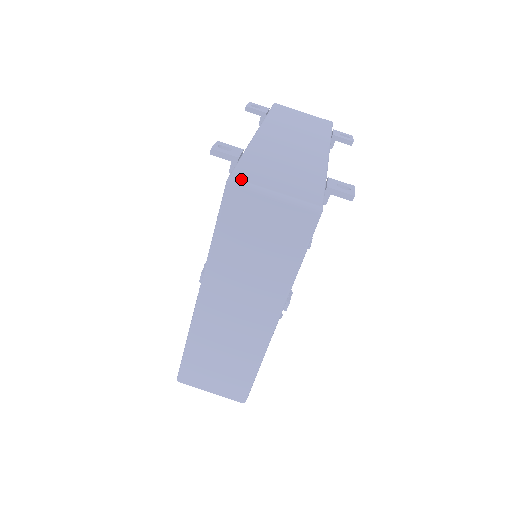
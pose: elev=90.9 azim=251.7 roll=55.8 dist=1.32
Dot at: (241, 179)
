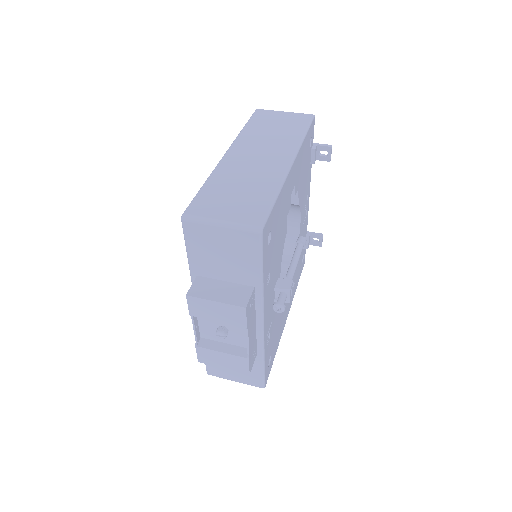
Dot at: occluded
